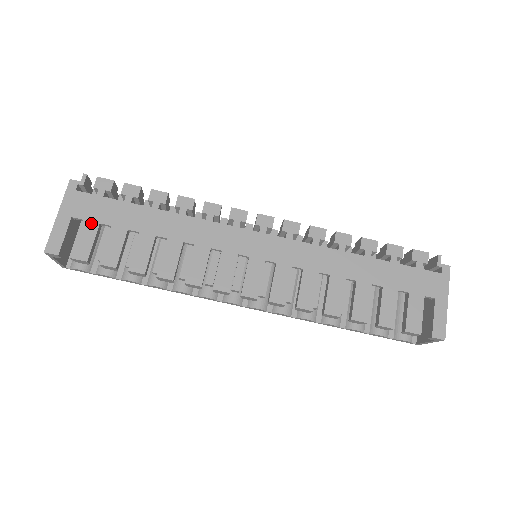
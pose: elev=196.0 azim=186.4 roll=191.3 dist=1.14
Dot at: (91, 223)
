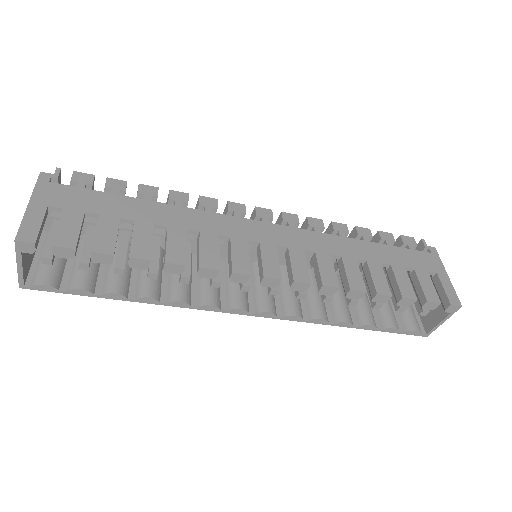
Dot at: (74, 212)
